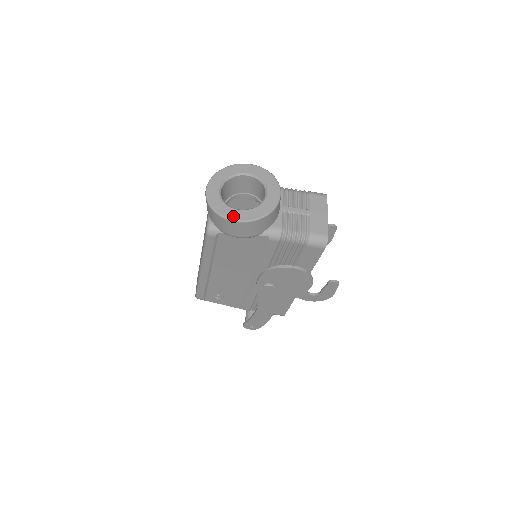
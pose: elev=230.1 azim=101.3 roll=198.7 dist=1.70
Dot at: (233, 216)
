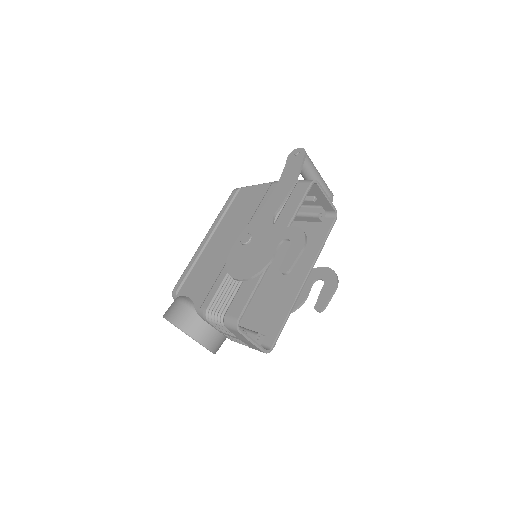
Dot at: occluded
